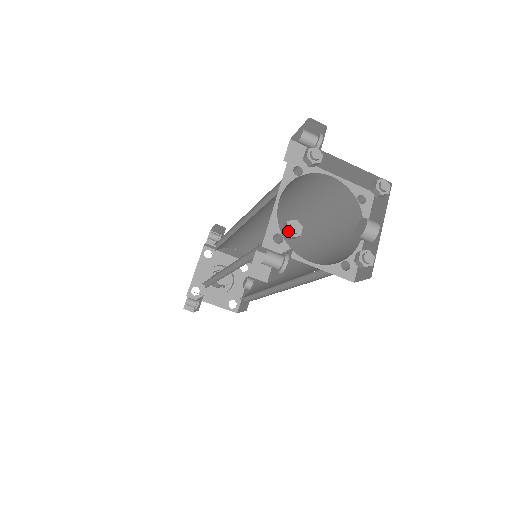
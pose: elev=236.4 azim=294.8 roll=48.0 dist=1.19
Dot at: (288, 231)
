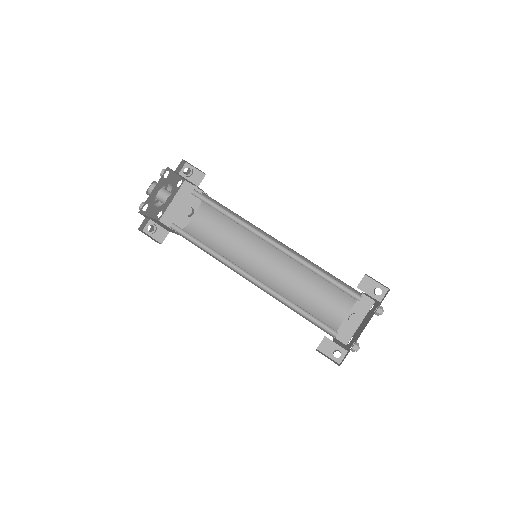
Dot at: (356, 351)
